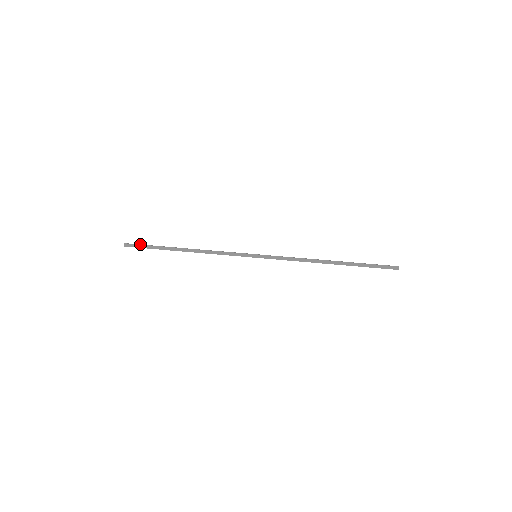
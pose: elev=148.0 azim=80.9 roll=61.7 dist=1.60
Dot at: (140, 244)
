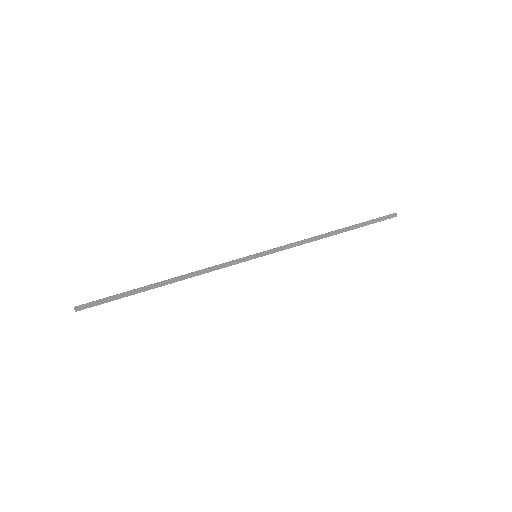
Dot at: occluded
